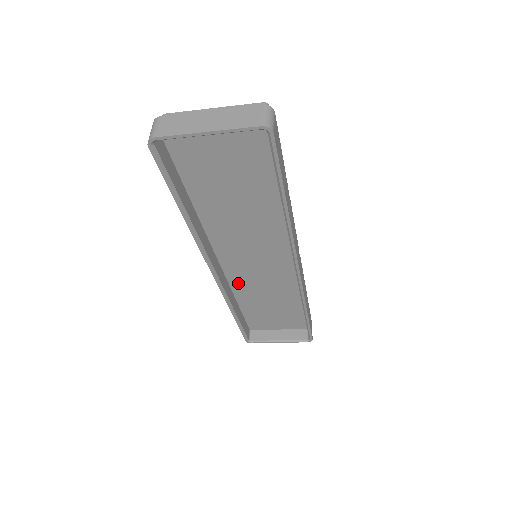
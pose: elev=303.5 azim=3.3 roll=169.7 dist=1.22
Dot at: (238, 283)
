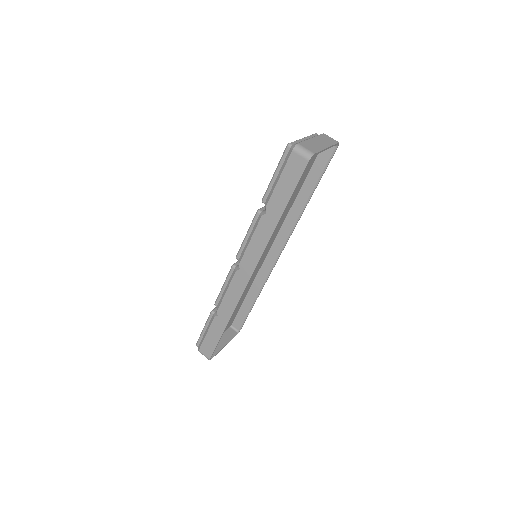
Dot at: occluded
